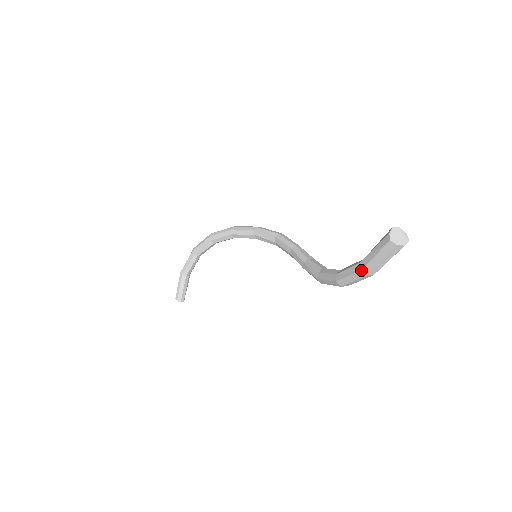
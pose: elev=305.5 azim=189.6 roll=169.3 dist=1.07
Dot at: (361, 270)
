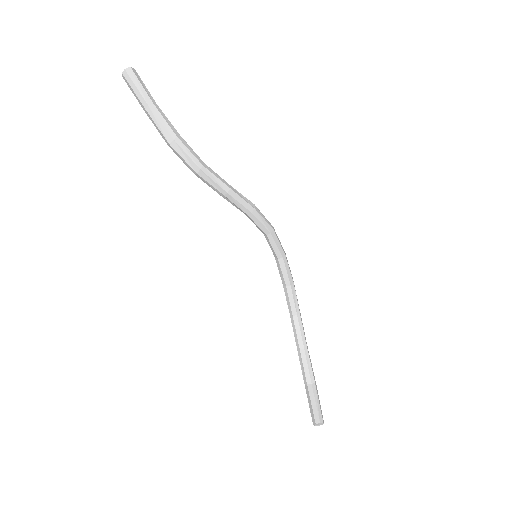
Dot at: (145, 112)
